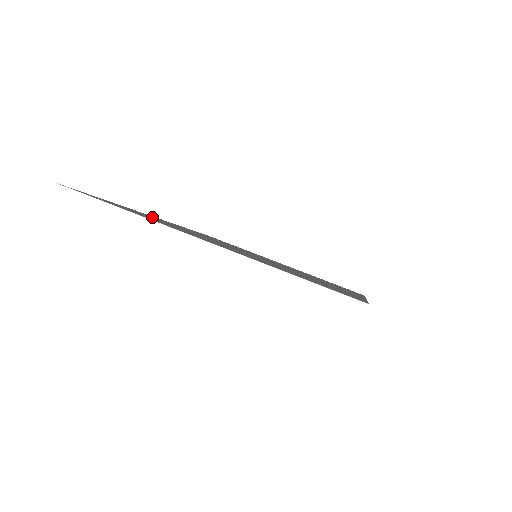
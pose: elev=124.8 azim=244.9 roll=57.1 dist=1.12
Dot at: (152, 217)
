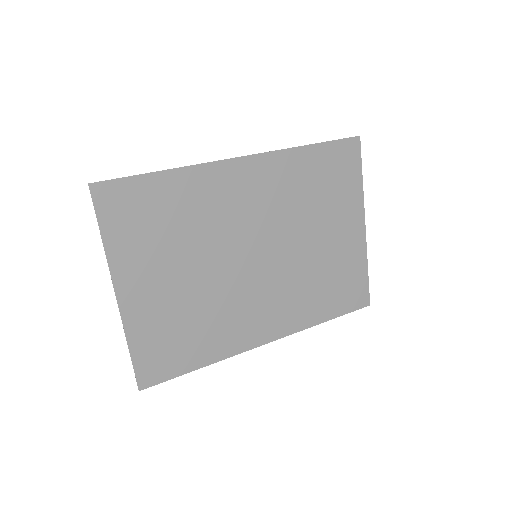
Dot at: (184, 197)
